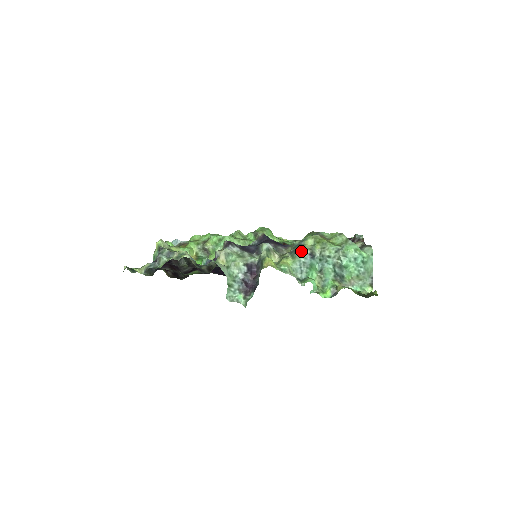
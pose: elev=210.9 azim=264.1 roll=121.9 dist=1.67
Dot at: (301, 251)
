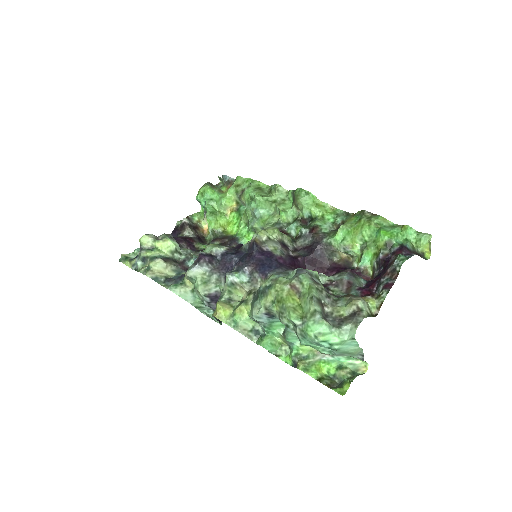
Dot at: (259, 304)
